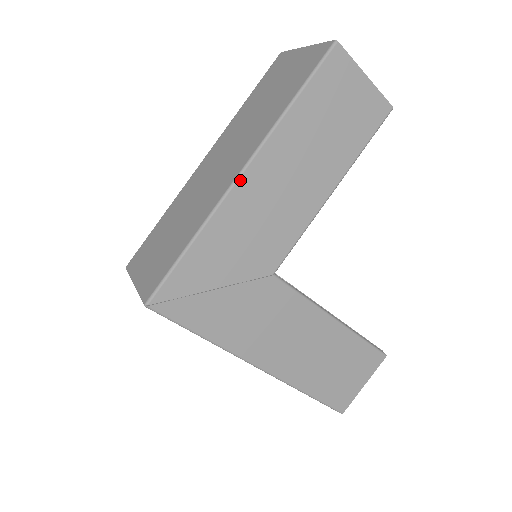
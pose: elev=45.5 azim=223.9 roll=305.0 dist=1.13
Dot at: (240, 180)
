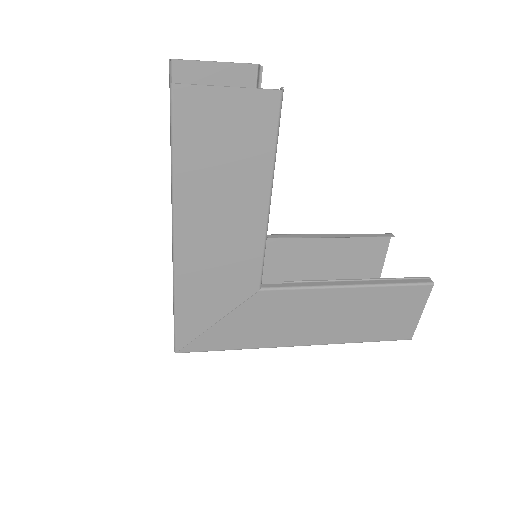
Dot at: (177, 248)
